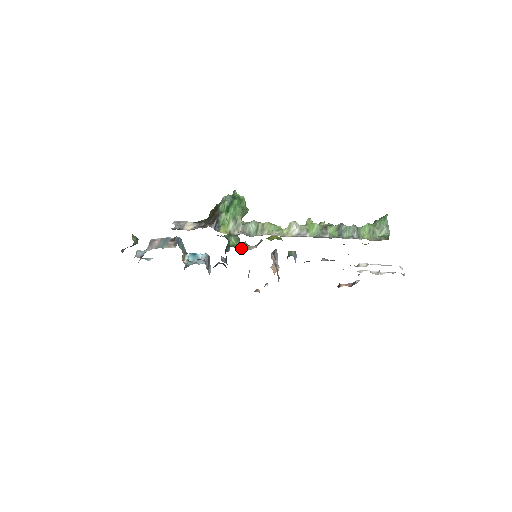
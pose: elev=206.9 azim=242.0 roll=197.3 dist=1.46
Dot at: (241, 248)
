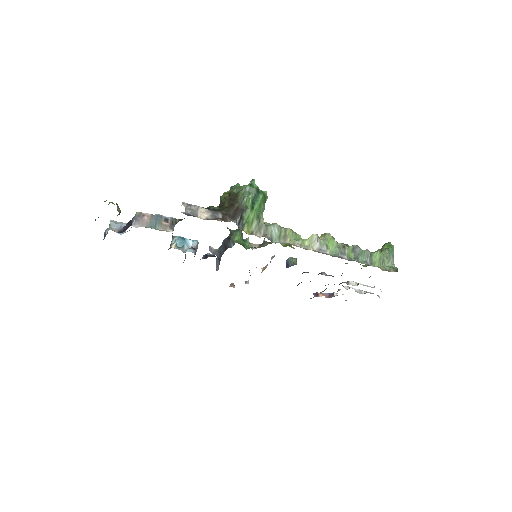
Dot at: (246, 246)
